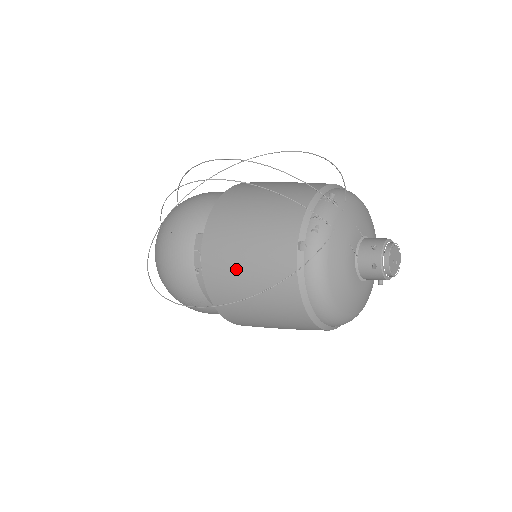
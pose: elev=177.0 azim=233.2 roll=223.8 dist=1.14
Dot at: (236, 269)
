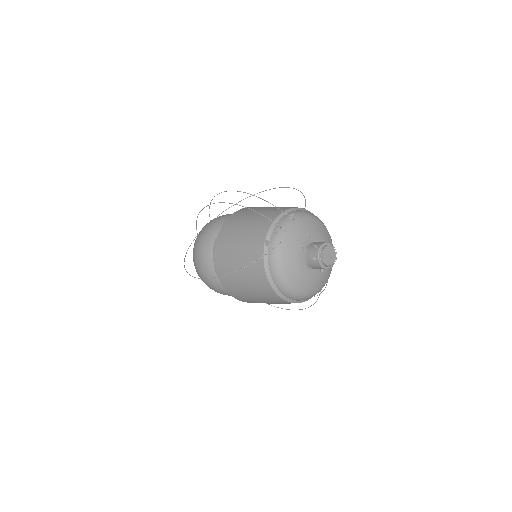
Dot at: (232, 258)
